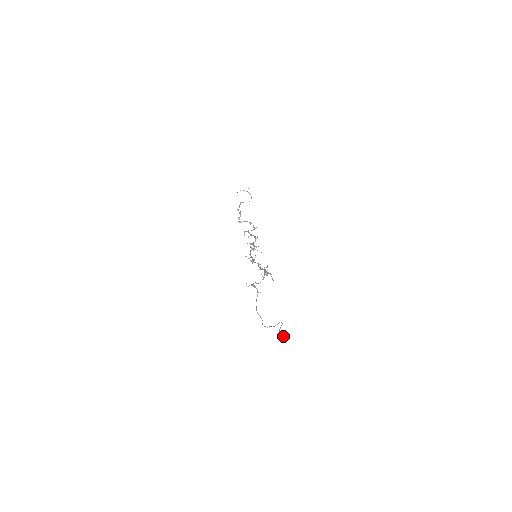
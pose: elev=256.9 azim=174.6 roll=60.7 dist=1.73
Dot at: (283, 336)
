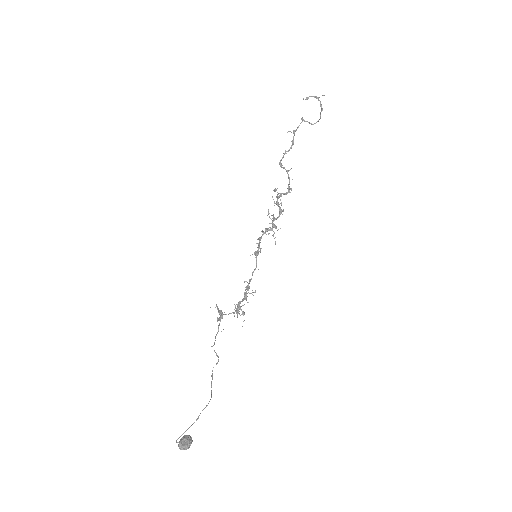
Dot at: (181, 446)
